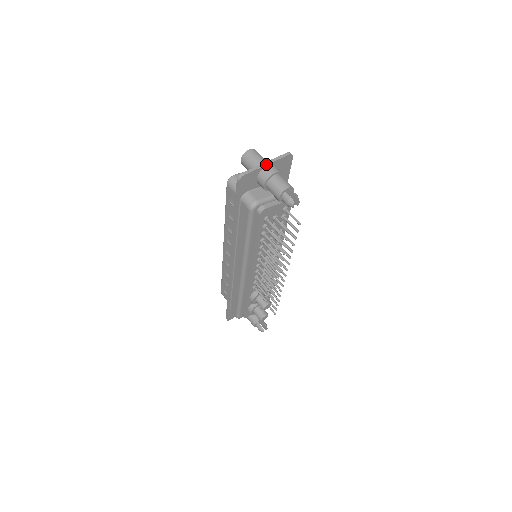
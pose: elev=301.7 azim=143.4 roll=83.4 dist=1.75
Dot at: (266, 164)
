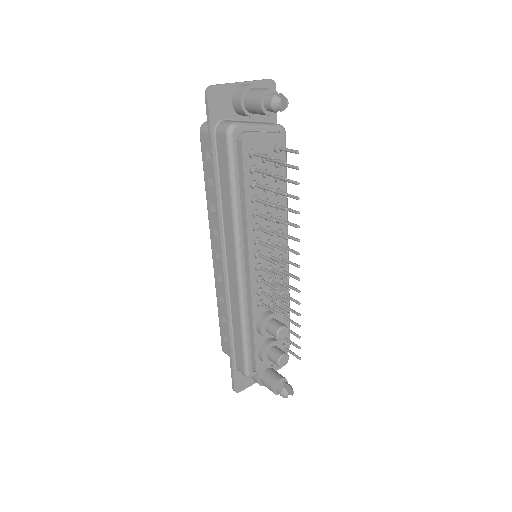
Dot at: (241, 82)
